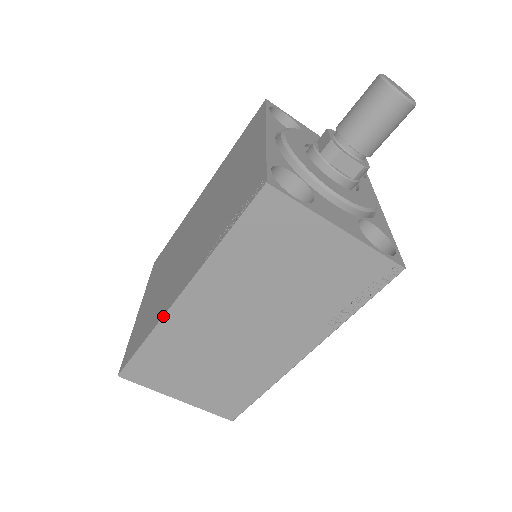
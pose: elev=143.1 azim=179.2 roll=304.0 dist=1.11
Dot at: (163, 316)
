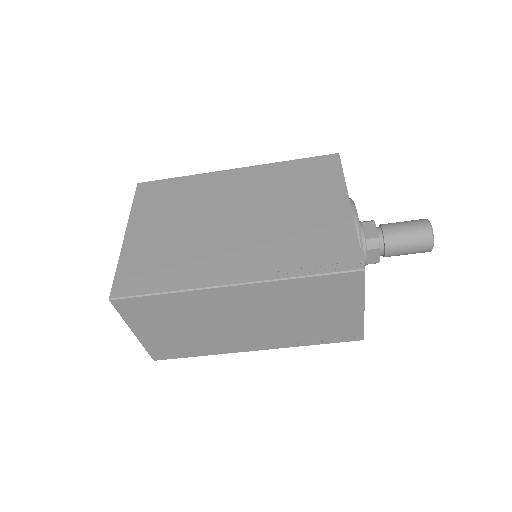
Dot at: (203, 287)
